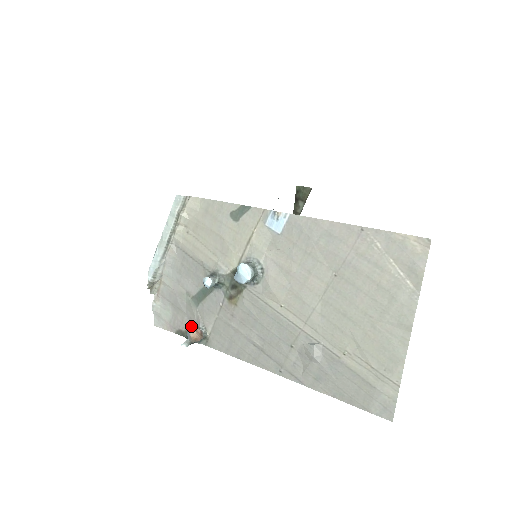
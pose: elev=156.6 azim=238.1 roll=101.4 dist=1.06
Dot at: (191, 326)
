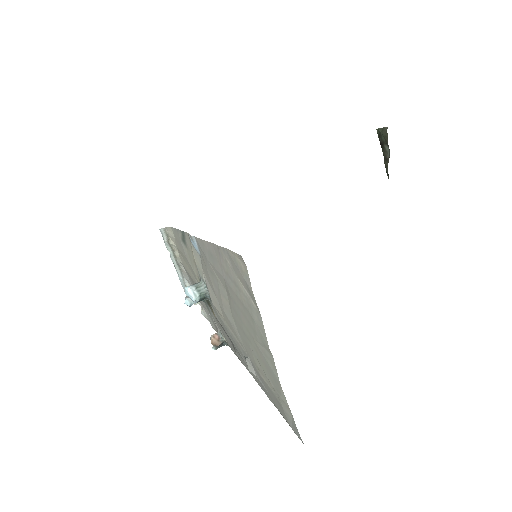
Dot at: occluded
